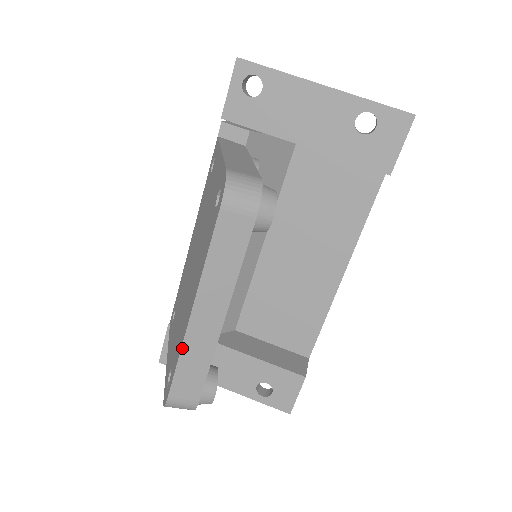
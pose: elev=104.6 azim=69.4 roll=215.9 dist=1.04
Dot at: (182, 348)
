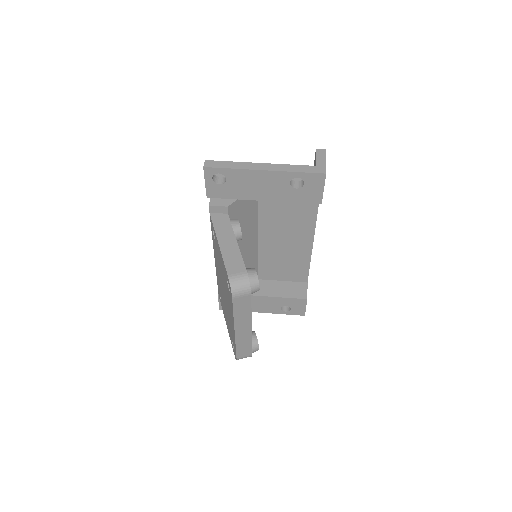
Dot at: (236, 343)
